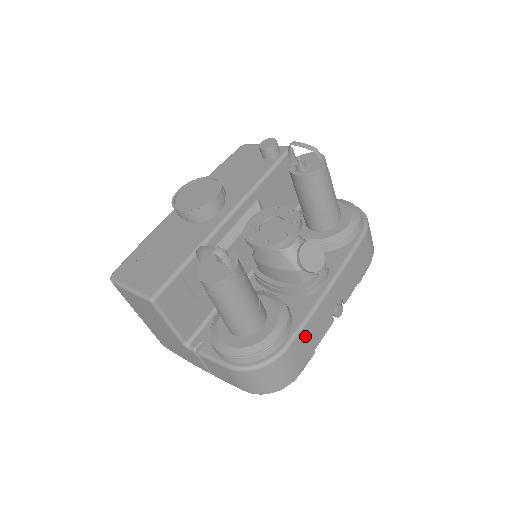
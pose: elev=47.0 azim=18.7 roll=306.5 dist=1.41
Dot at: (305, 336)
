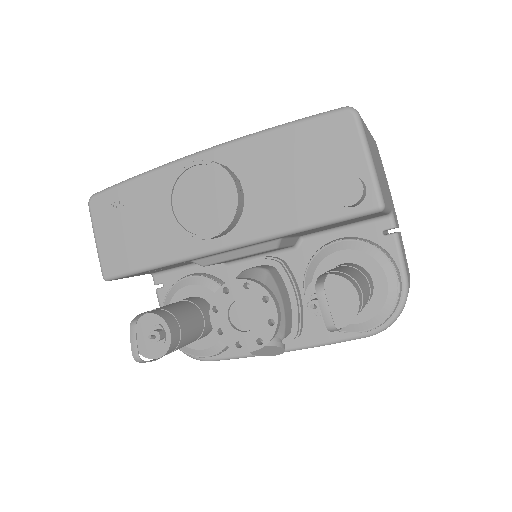
Dot at: occluded
